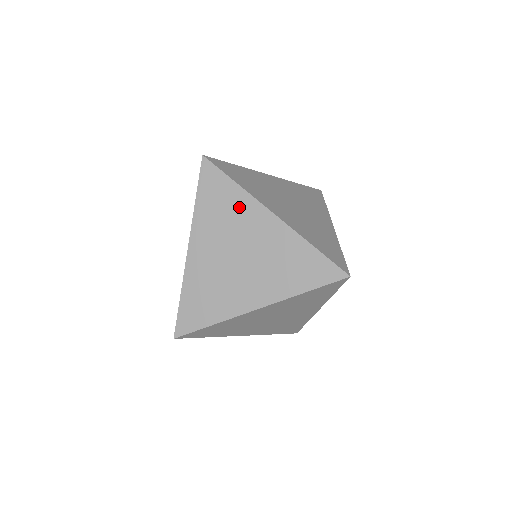
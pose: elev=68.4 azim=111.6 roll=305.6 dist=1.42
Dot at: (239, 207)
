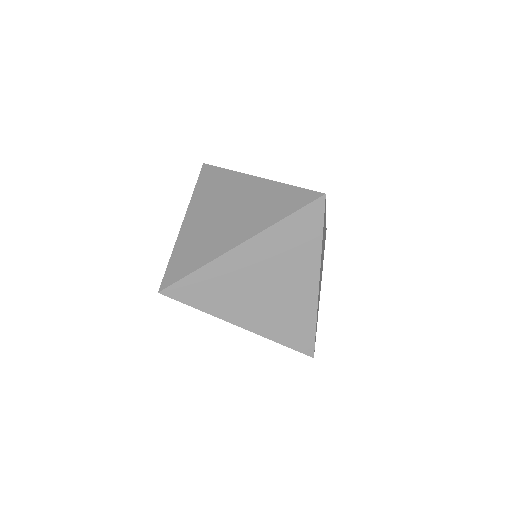
Dot at: (228, 182)
